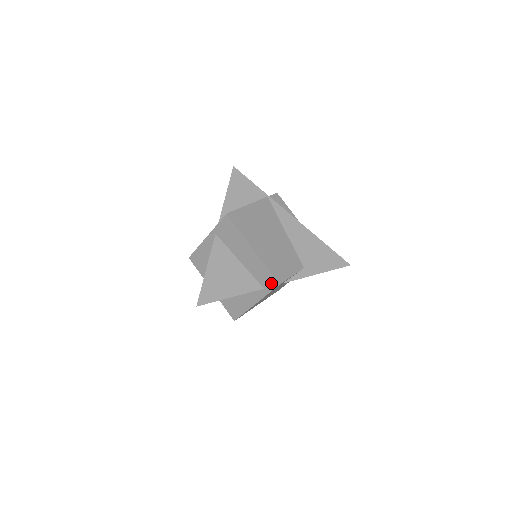
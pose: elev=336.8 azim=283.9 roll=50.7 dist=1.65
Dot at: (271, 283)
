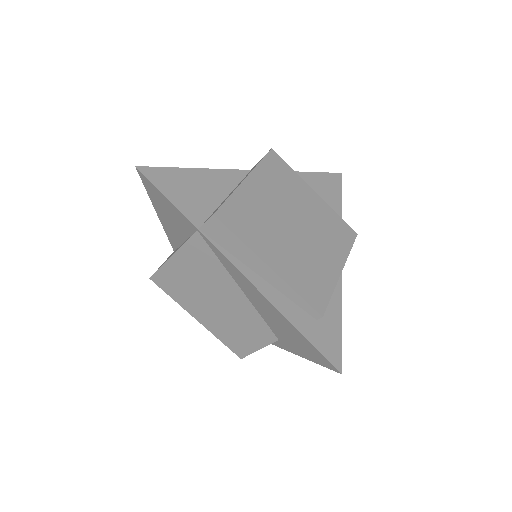
Dot at: occluded
